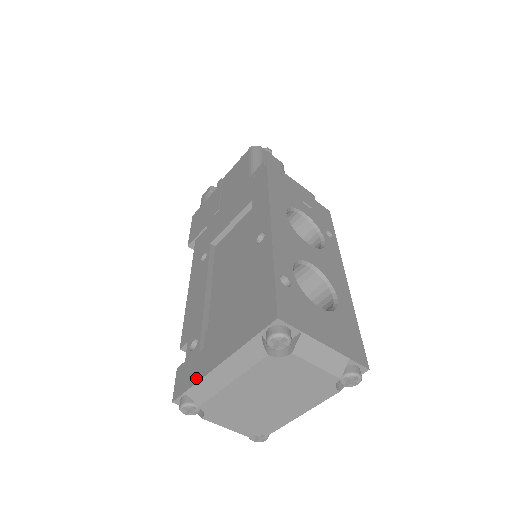
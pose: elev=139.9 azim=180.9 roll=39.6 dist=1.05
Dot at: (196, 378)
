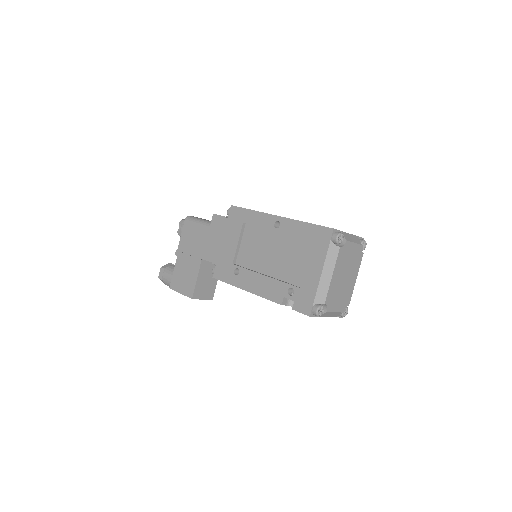
Dot at: (313, 293)
